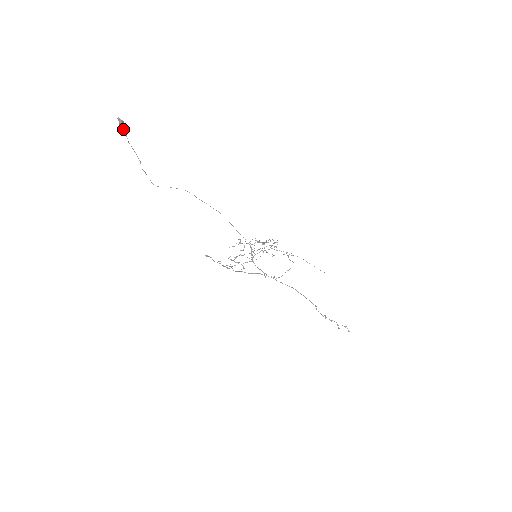
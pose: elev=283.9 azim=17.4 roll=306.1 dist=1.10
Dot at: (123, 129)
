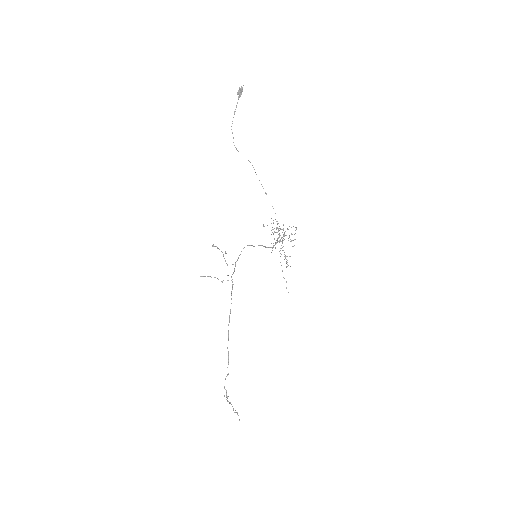
Dot at: (239, 95)
